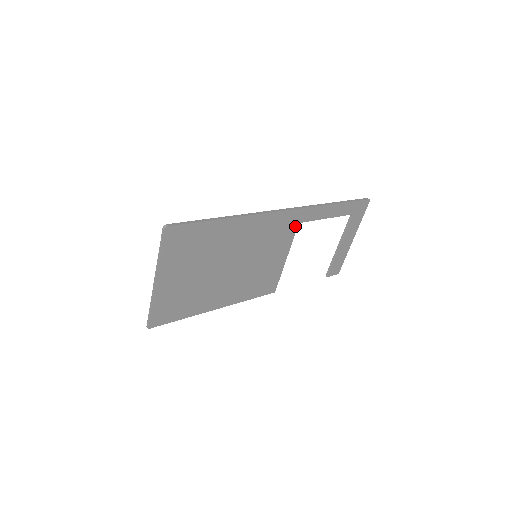
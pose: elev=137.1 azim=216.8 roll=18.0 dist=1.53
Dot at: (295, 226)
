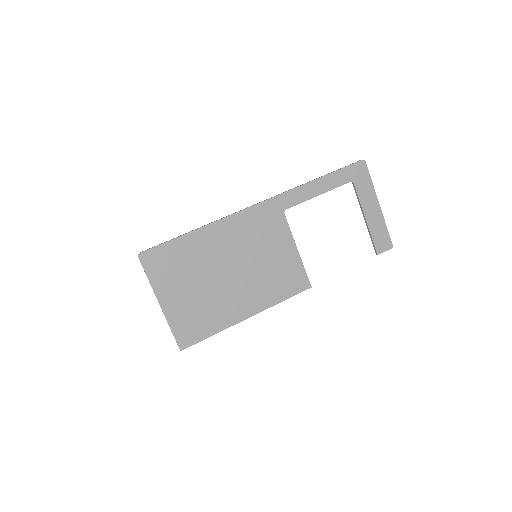
Dot at: (281, 215)
